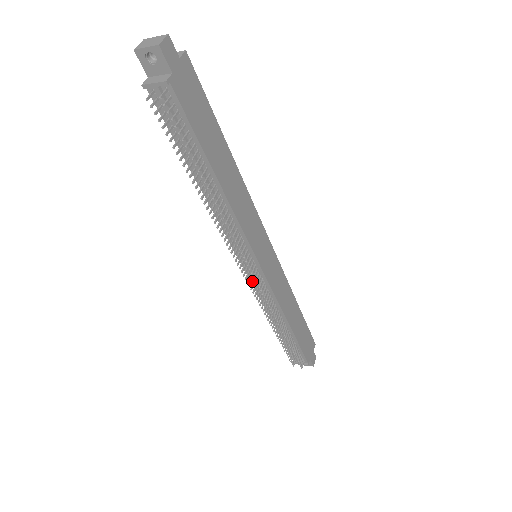
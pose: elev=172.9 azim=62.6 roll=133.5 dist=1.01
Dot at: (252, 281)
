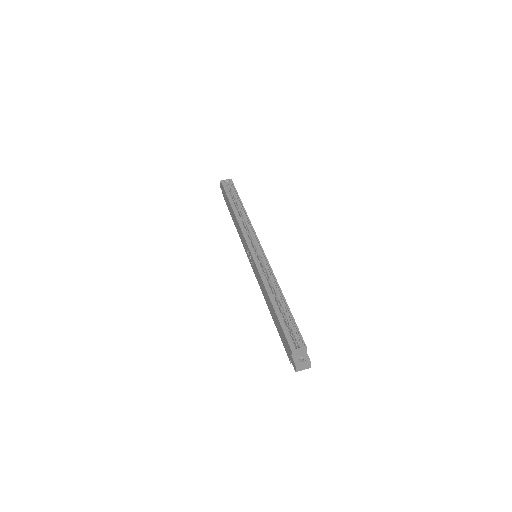
Dot at: occluded
